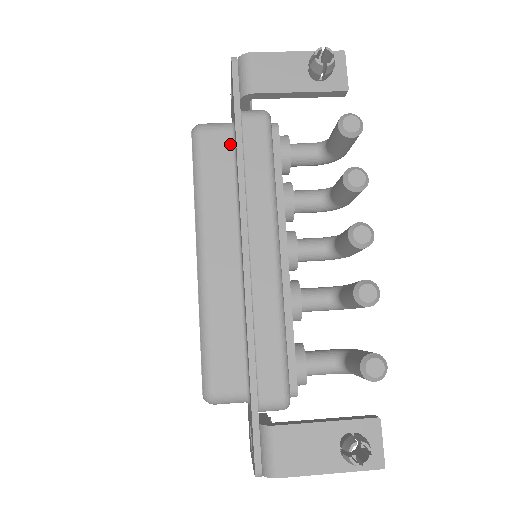
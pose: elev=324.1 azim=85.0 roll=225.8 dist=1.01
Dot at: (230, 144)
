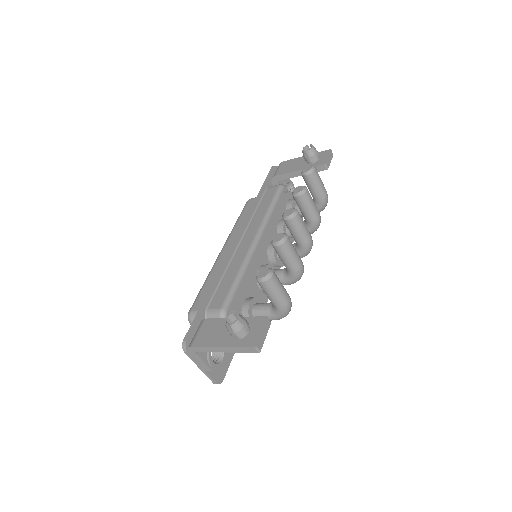
Dot at: occluded
